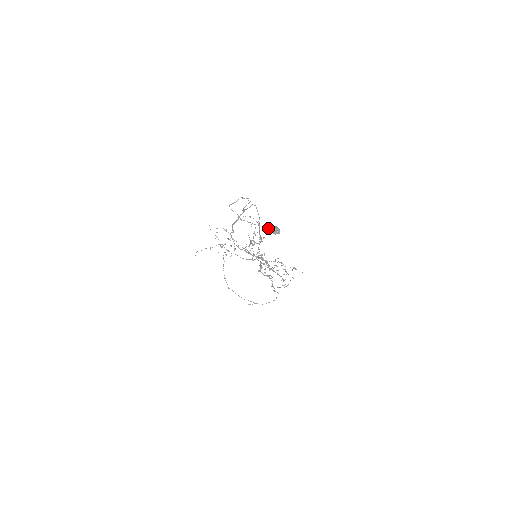
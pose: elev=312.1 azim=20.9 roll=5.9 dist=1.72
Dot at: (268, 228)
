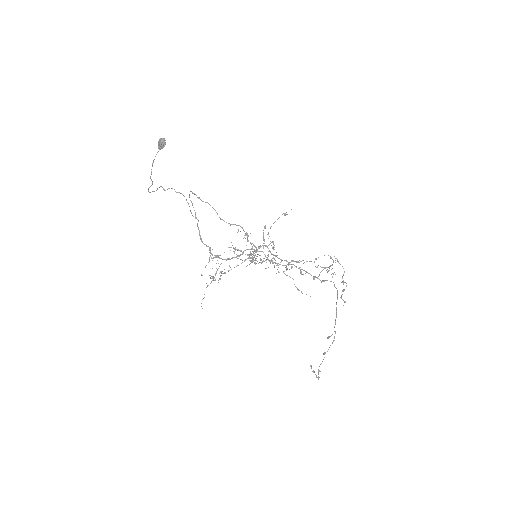
Dot at: occluded
